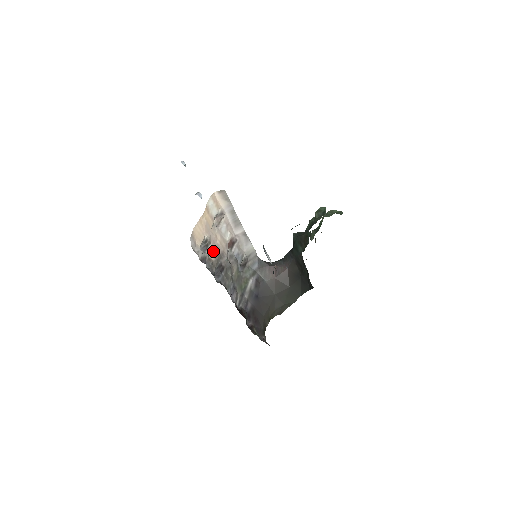
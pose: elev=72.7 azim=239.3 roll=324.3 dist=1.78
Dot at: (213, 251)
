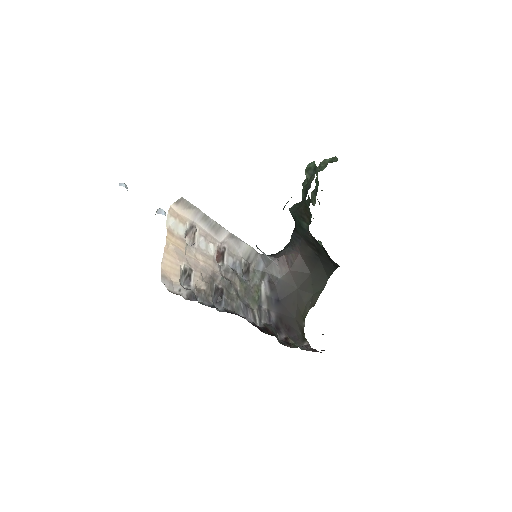
Dot at: (200, 278)
